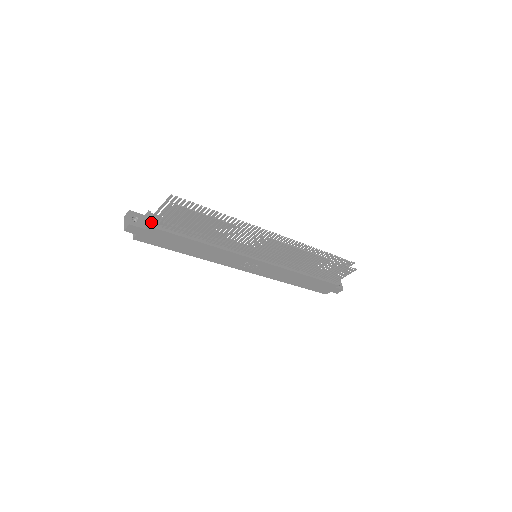
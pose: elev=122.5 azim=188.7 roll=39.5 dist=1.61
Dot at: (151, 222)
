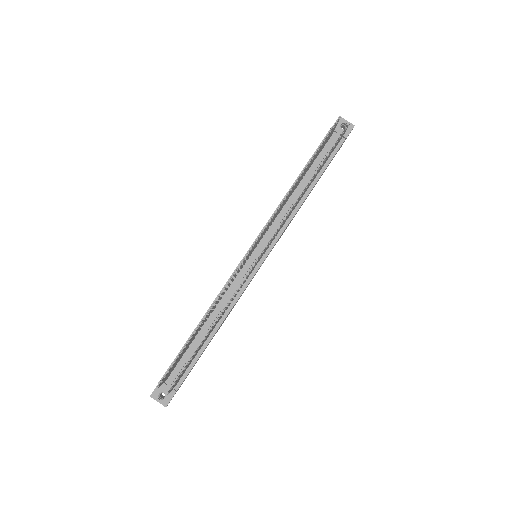
Dot at: occluded
